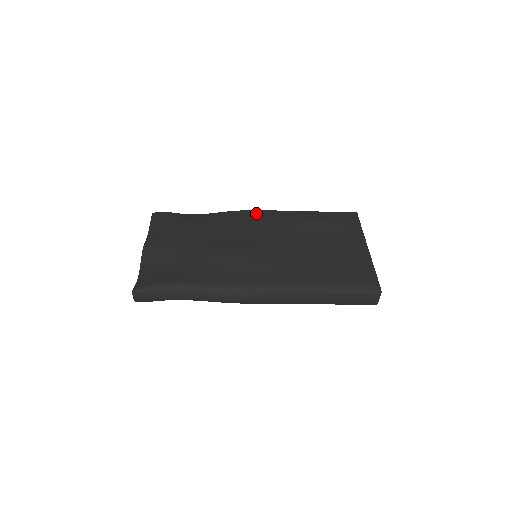
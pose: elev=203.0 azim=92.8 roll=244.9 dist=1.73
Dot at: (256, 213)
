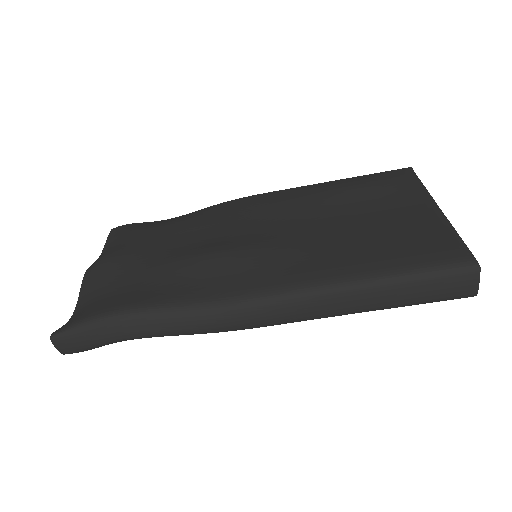
Dot at: (254, 198)
